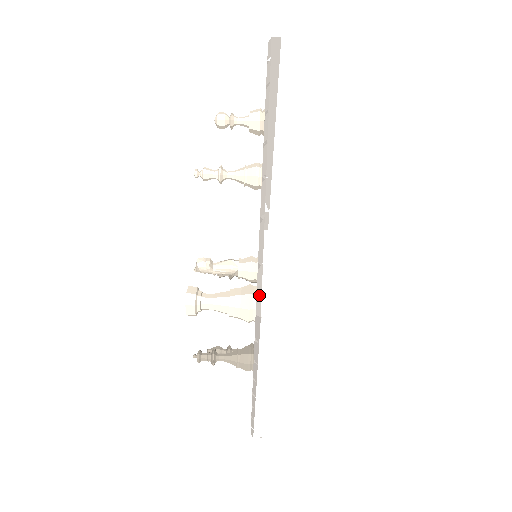
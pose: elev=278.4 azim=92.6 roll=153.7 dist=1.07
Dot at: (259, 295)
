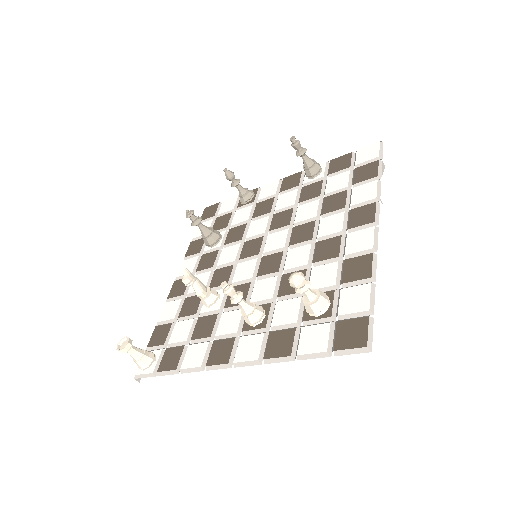
Dot at: (142, 376)
